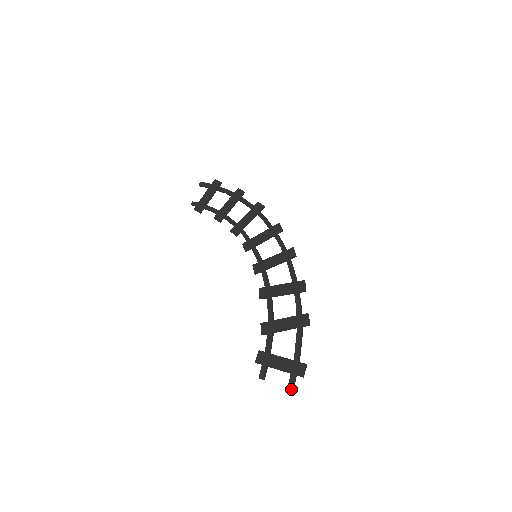
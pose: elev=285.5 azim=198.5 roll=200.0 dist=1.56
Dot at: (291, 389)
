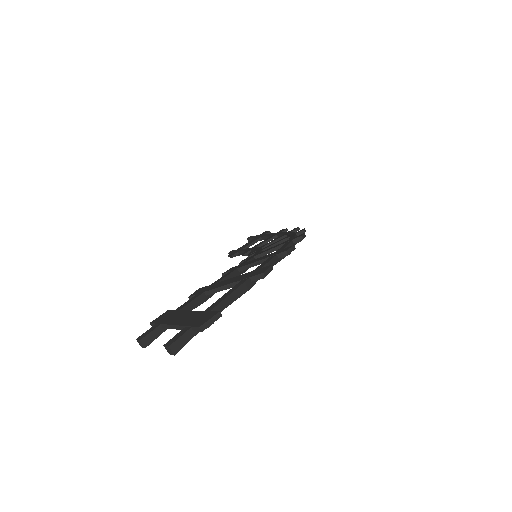
Dot at: (168, 345)
